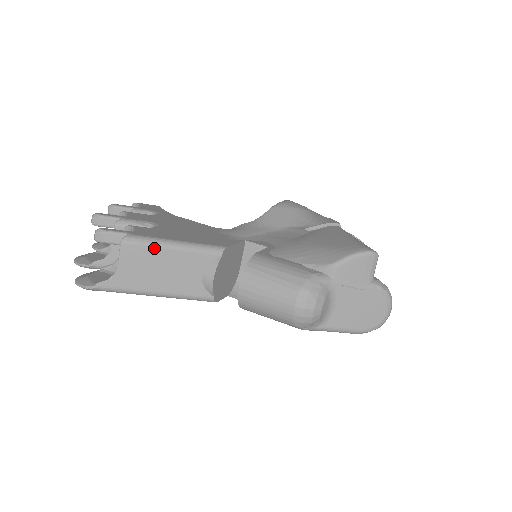
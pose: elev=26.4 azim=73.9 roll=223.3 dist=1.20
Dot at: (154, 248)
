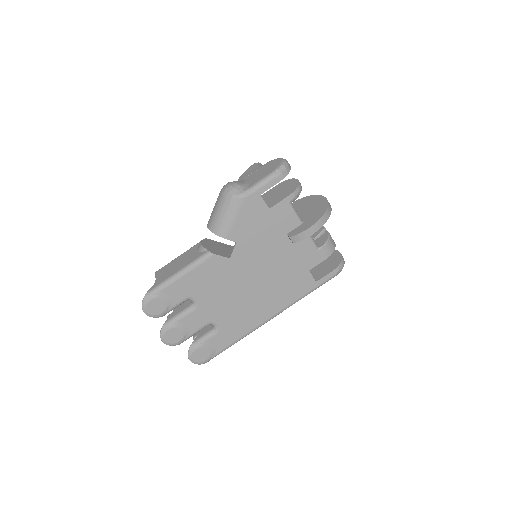
Dot at: (171, 262)
